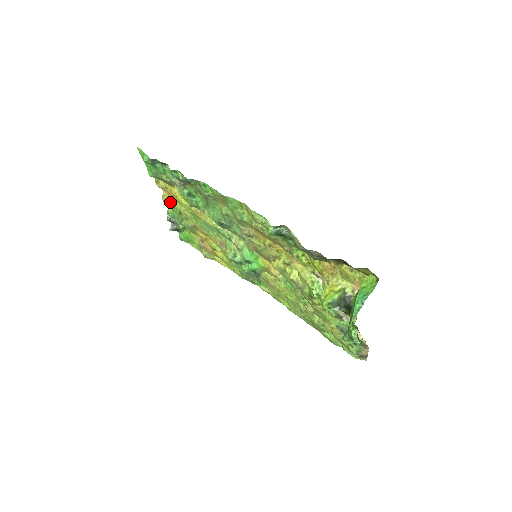
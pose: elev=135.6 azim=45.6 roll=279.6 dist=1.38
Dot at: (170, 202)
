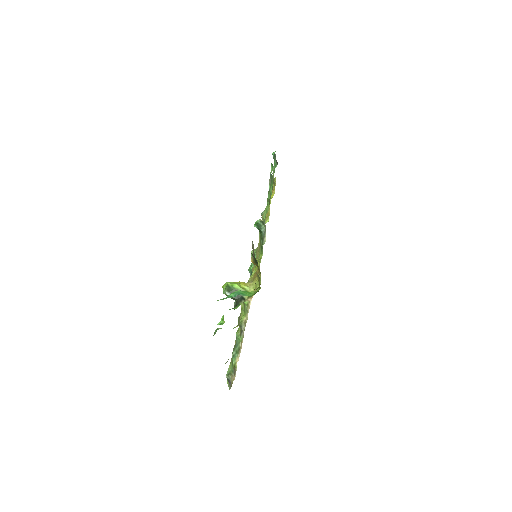
Dot at: occluded
